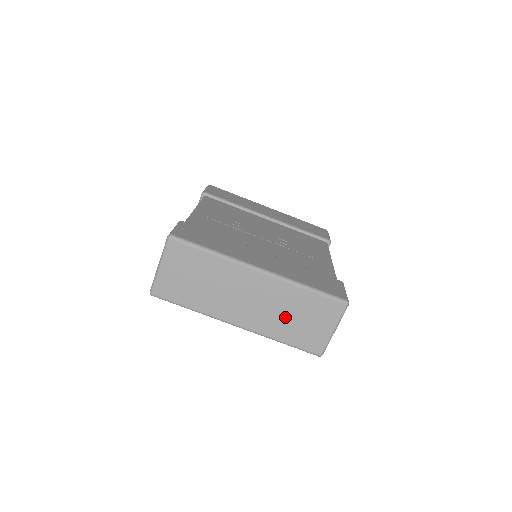
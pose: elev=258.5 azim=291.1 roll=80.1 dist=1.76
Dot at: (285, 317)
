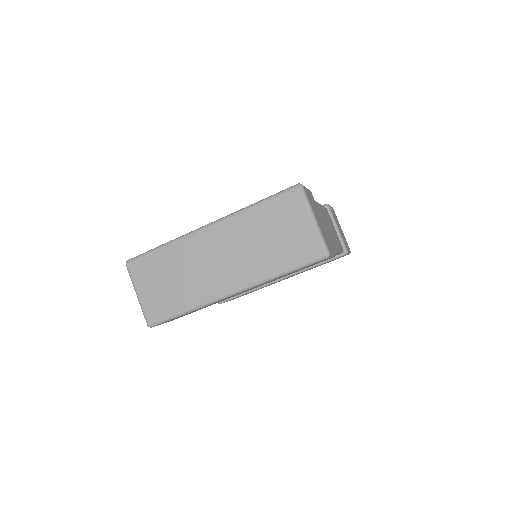
Dot at: (262, 247)
